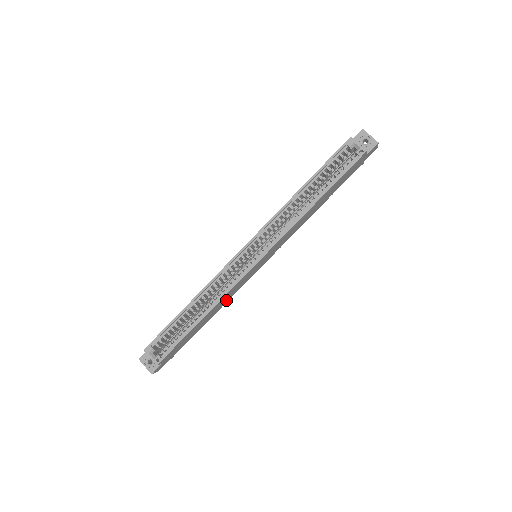
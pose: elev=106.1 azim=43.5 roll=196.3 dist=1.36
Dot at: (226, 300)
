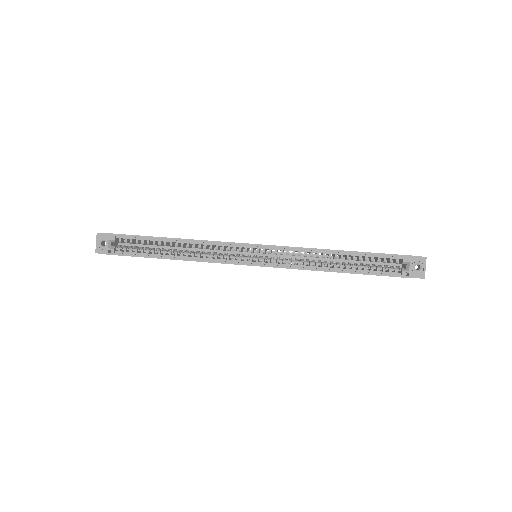
Dot at: occluded
